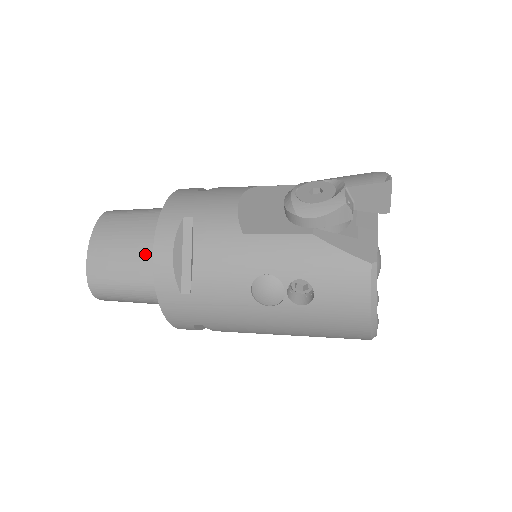
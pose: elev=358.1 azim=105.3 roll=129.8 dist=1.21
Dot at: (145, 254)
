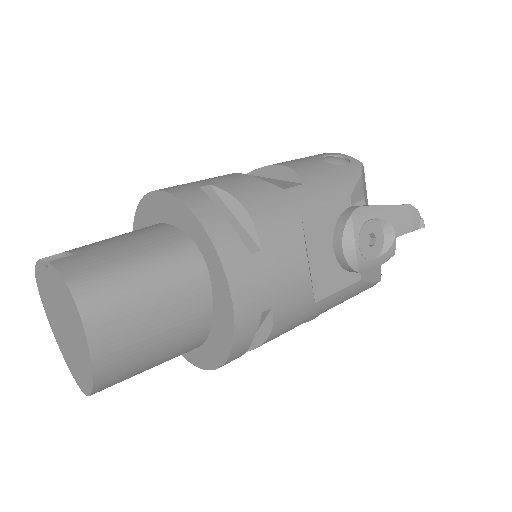
Dot at: (185, 342)
